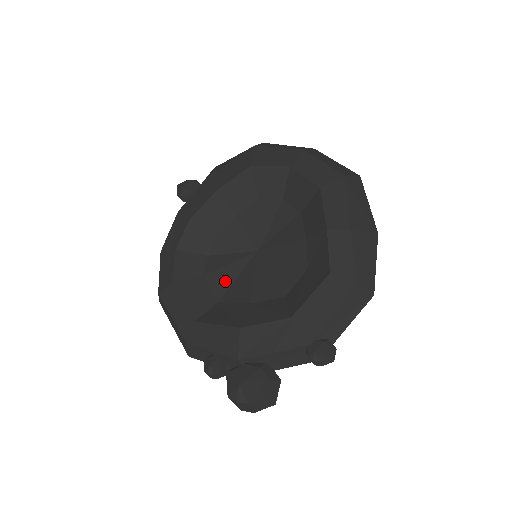
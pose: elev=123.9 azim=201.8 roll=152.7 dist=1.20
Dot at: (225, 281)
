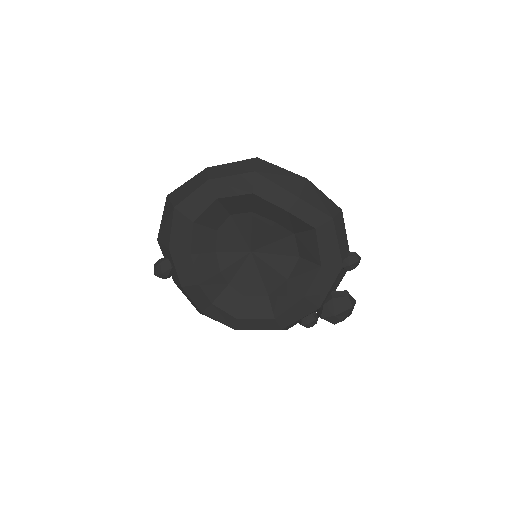
Dot at: (257, 284)
